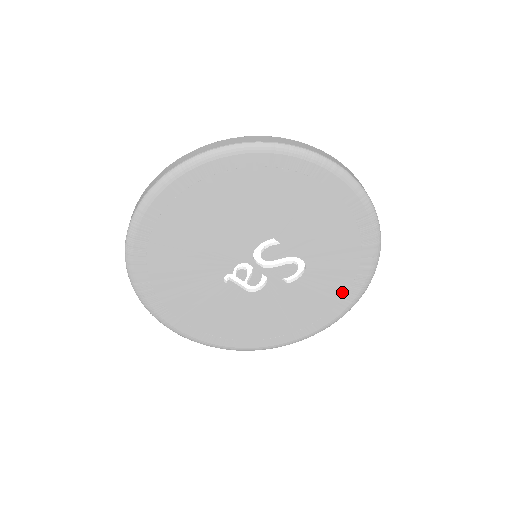
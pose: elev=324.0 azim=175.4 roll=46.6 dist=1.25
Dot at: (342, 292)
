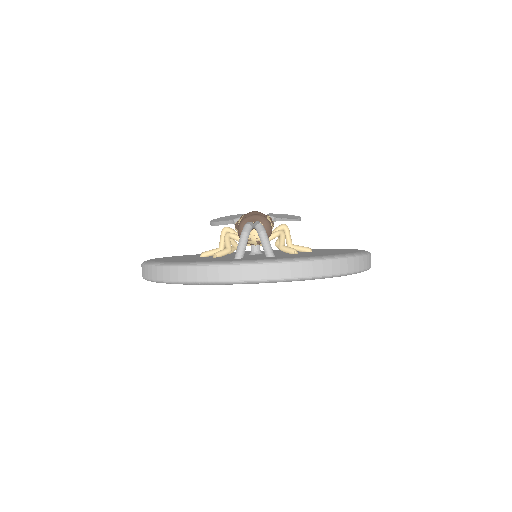
Dot at: occluded
